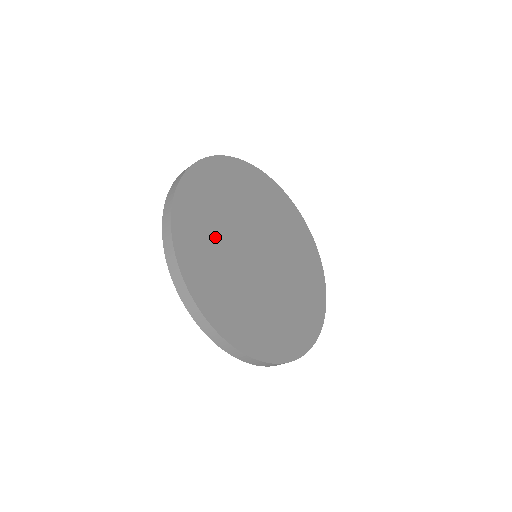
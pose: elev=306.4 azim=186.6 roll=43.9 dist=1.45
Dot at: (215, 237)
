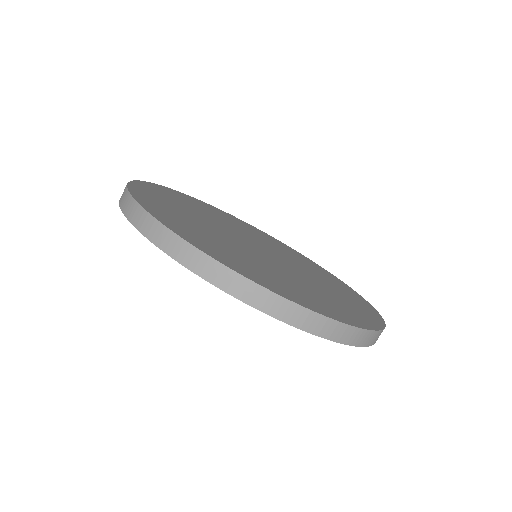
Dot at: (223, 244)
